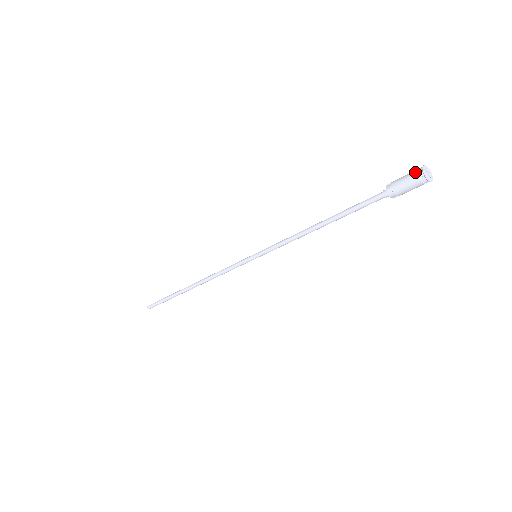
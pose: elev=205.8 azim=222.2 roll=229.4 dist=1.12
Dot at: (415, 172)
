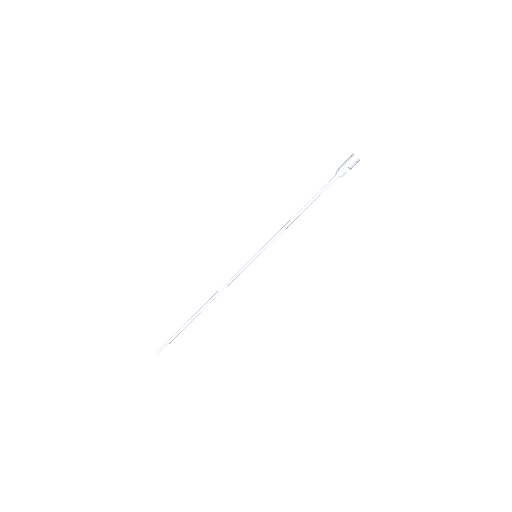
Dot at: occluded
